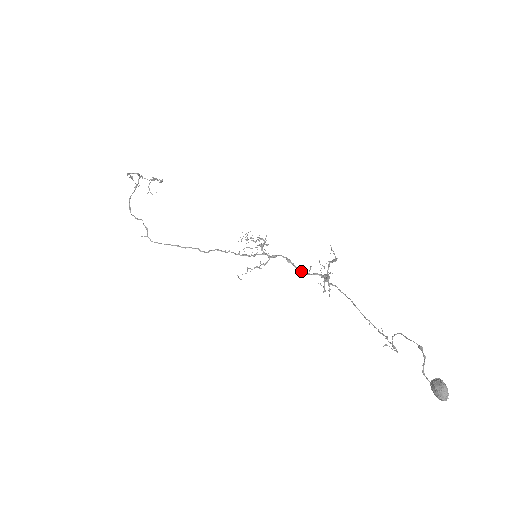
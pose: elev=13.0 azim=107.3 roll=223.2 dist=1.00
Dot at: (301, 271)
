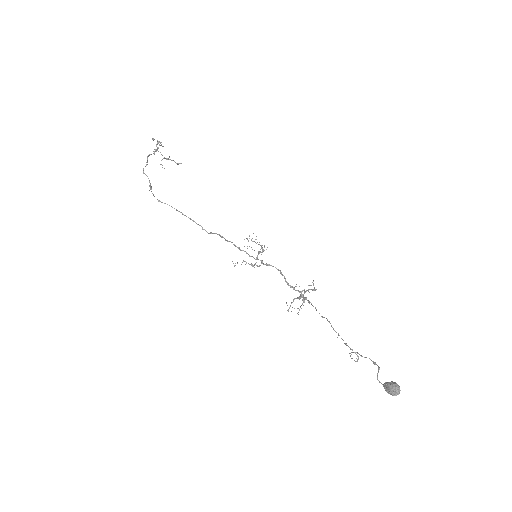
Dot at: occluded
